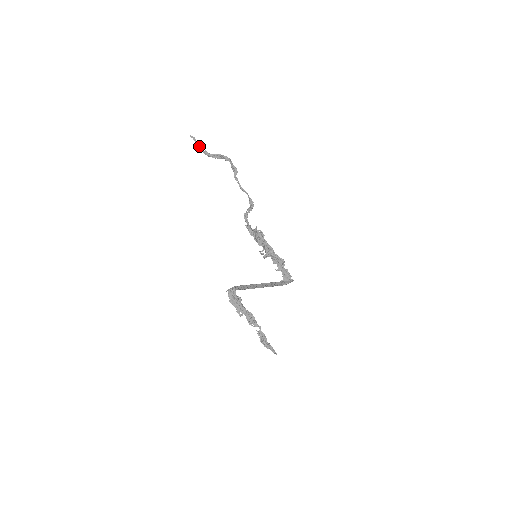
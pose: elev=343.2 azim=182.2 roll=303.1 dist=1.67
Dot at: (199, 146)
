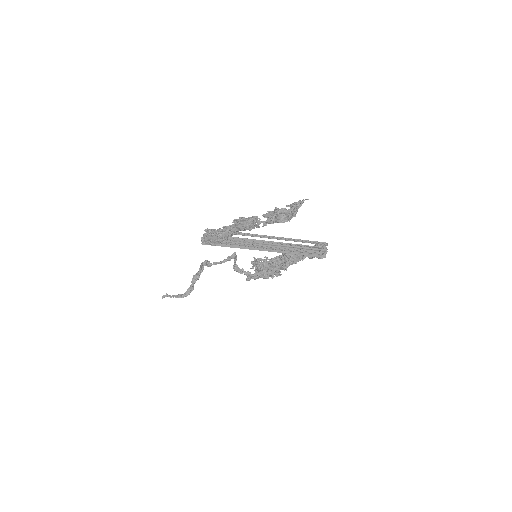
Dot at: (174, 296)
